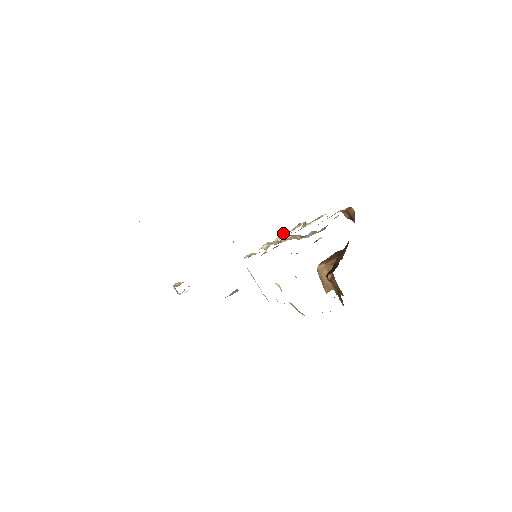
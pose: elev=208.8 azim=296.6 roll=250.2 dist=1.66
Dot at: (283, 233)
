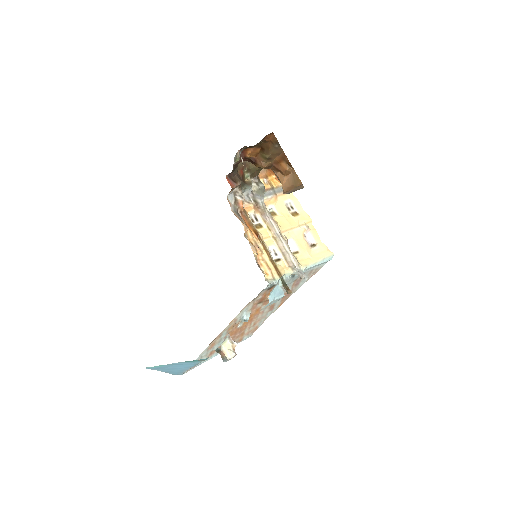
Dot at: (294, 251)
